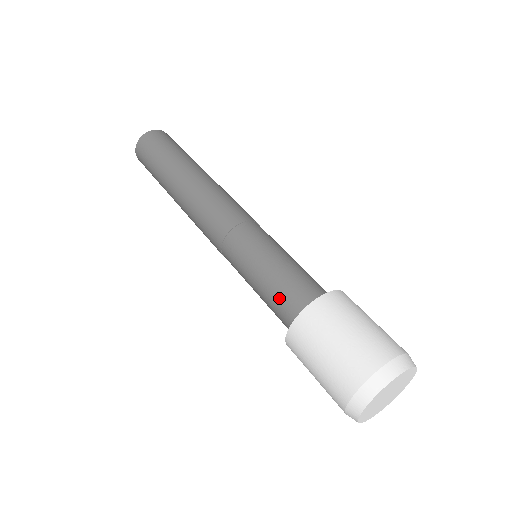
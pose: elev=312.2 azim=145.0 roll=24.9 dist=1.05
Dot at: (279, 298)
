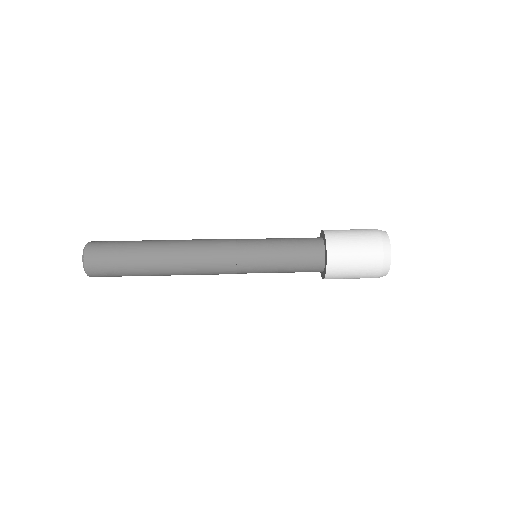
Dot at: (303, 248)
